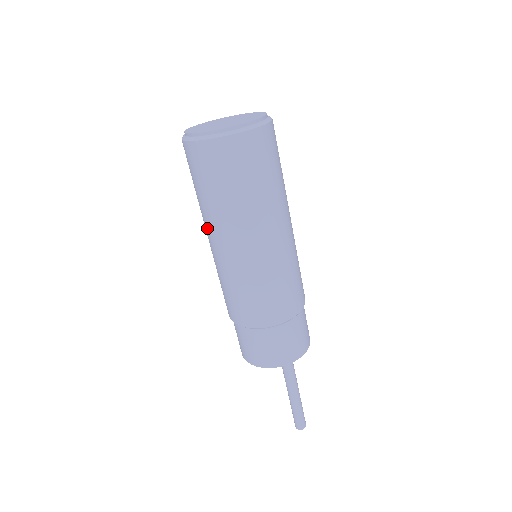
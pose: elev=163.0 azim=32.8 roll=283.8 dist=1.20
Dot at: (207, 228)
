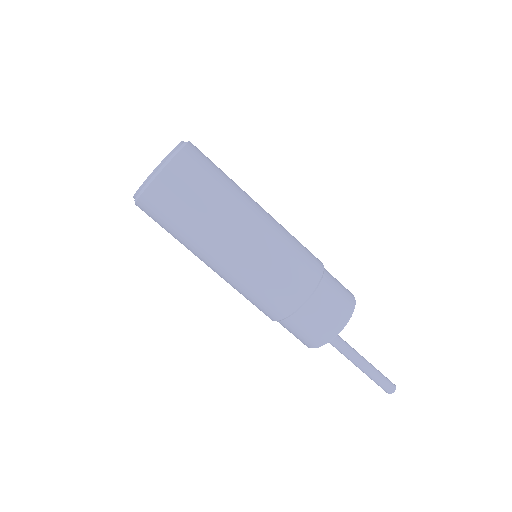
Dot at: occluded
